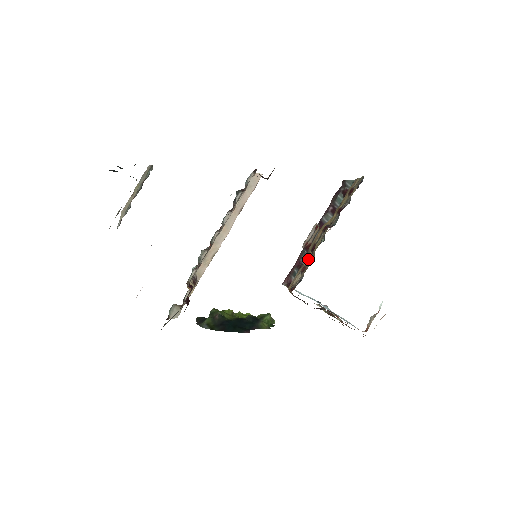
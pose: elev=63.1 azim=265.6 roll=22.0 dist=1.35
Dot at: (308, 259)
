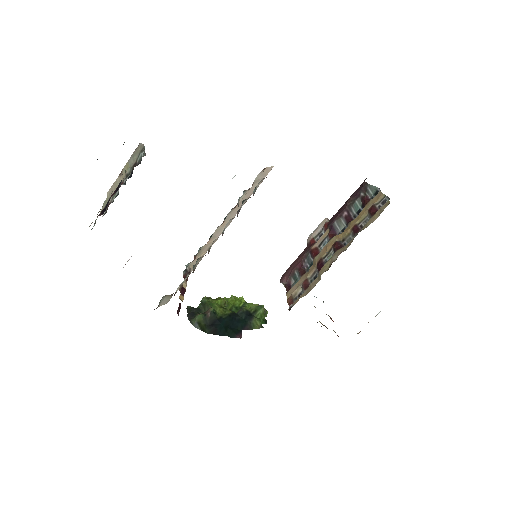
Dot at: (312, 272)
